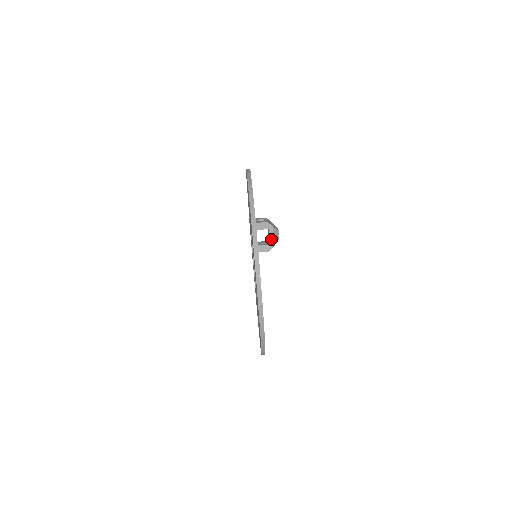
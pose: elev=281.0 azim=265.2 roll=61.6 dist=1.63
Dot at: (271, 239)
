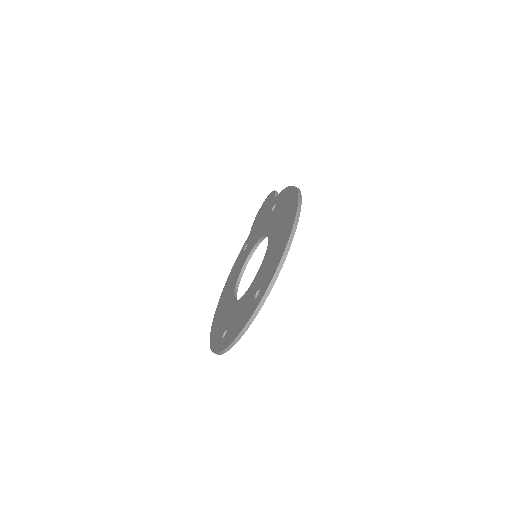
Dot at: occluded
